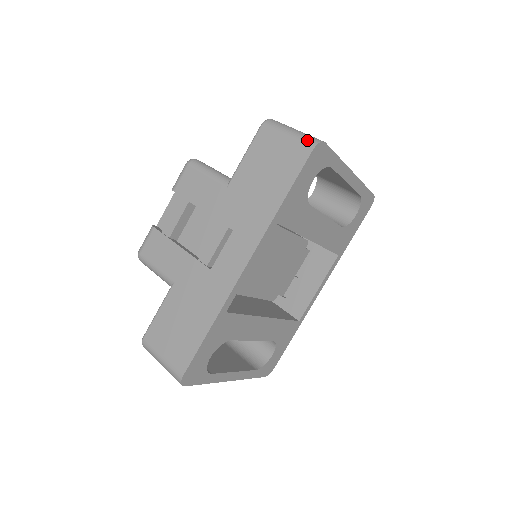
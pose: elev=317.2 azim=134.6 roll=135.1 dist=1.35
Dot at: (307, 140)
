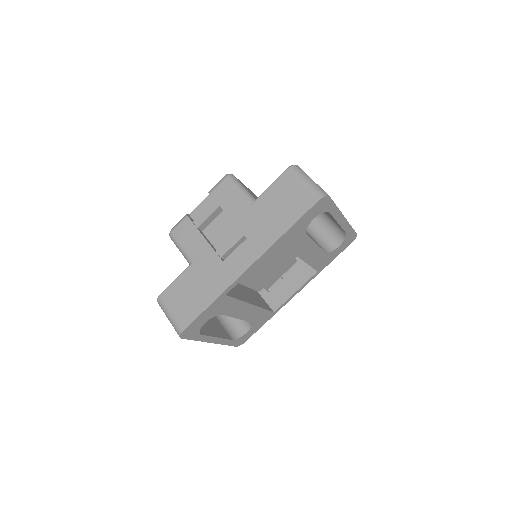
Dot at: (317, 191)
